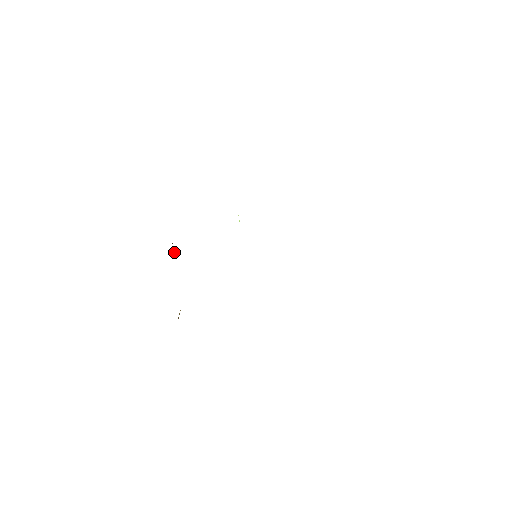
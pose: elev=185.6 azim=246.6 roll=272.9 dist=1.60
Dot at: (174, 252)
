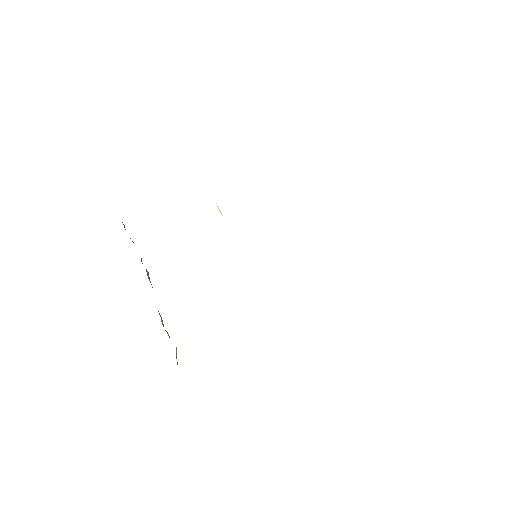
Dot at: (147, 271)
